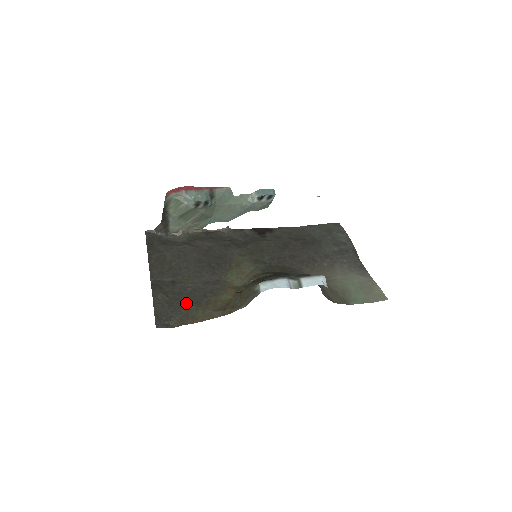
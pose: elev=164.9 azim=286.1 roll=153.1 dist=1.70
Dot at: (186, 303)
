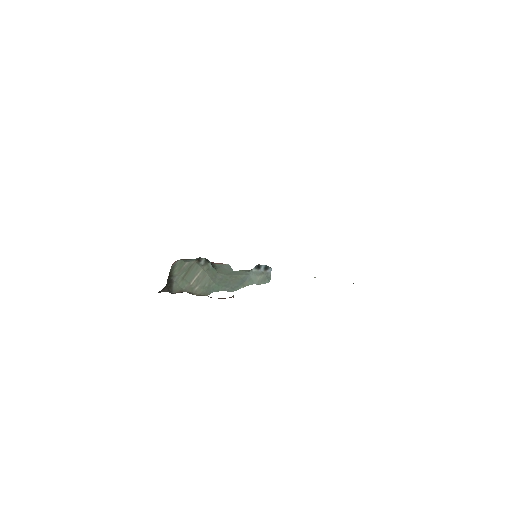
Dot at: occluded
